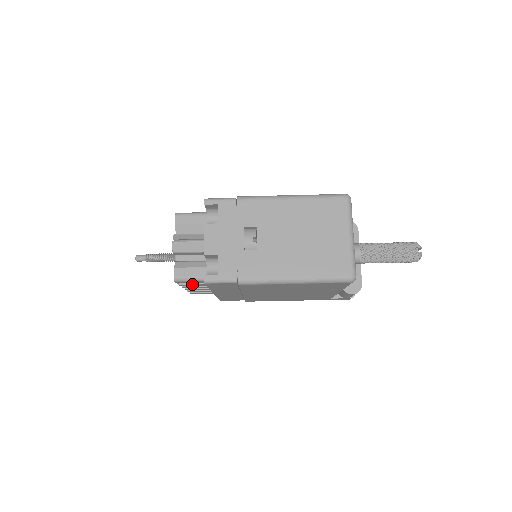
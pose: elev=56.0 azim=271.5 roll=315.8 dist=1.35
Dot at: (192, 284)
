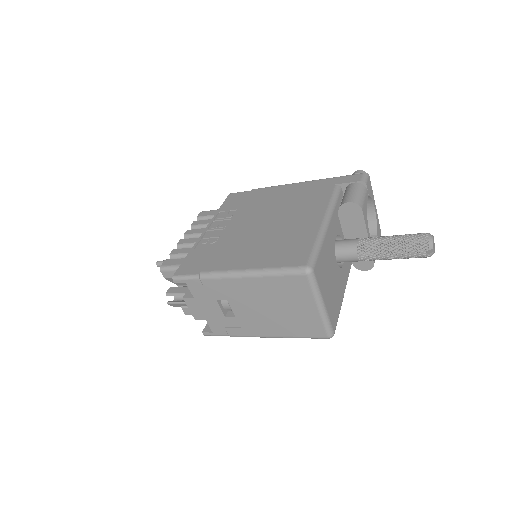
Dot at: occluded
